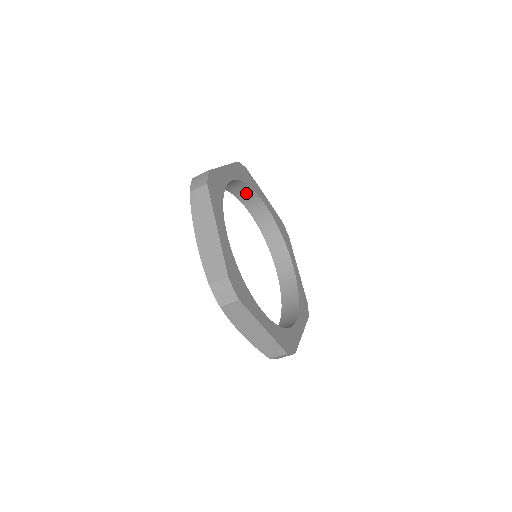
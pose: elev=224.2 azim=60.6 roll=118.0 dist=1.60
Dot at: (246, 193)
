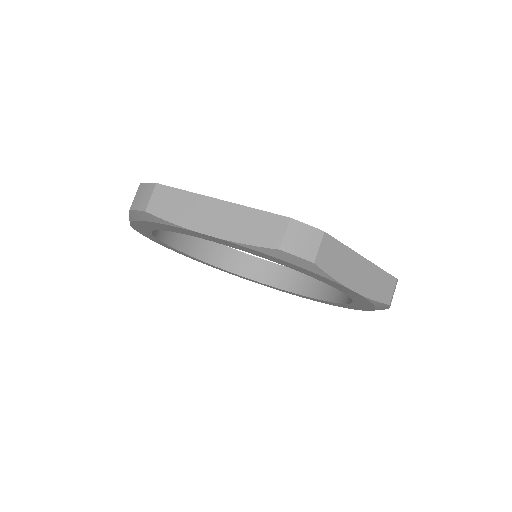
Dot at: (250, 265)
